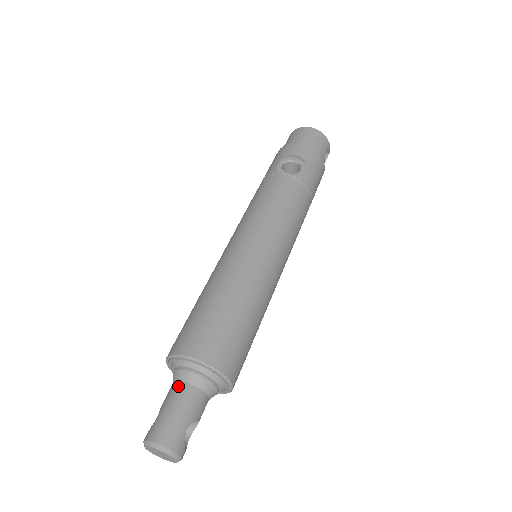
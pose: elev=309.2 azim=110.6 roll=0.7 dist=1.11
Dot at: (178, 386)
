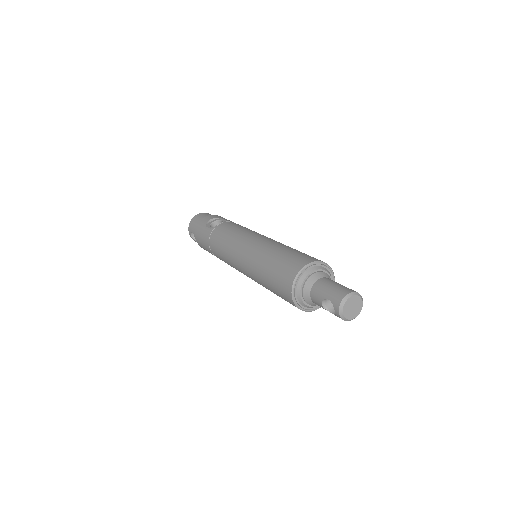
Dot at: (316, 285)
